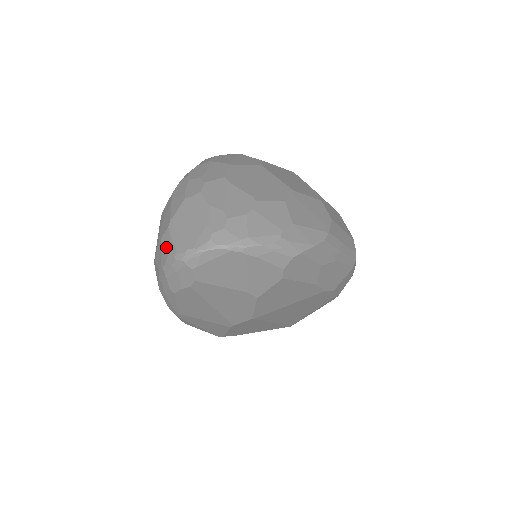
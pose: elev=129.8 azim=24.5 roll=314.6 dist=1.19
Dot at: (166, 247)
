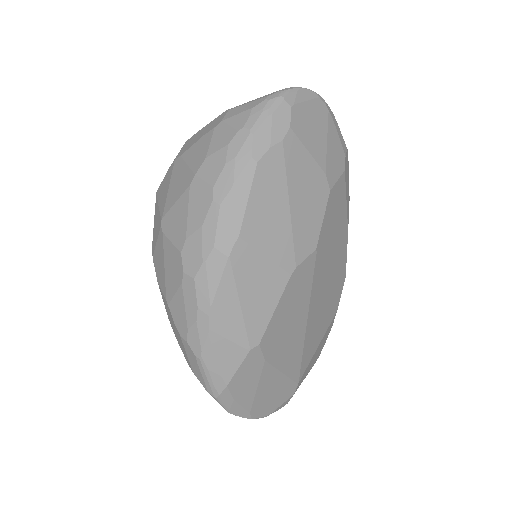
Dot at: (241, 110)
